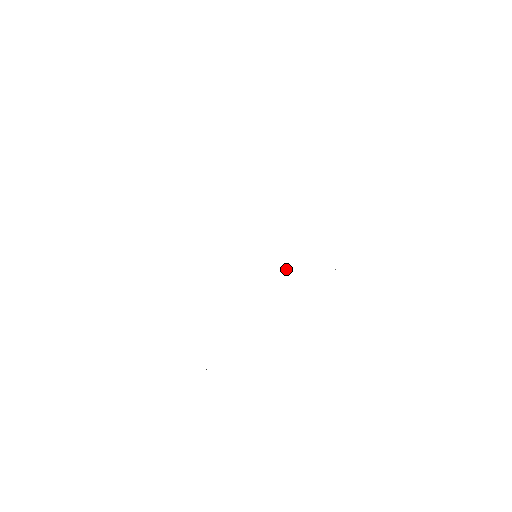
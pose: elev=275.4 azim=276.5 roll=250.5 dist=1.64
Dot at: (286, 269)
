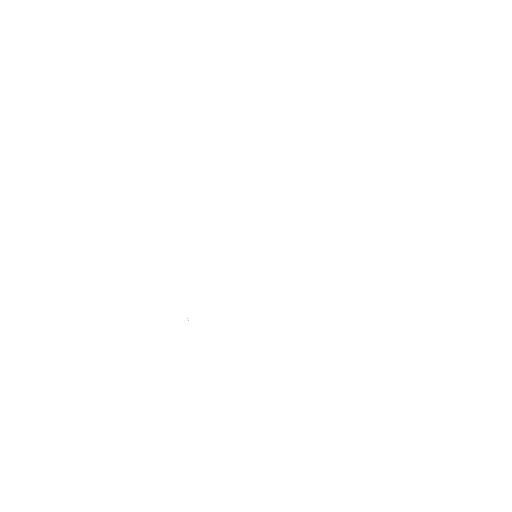
Dot at: occluded
